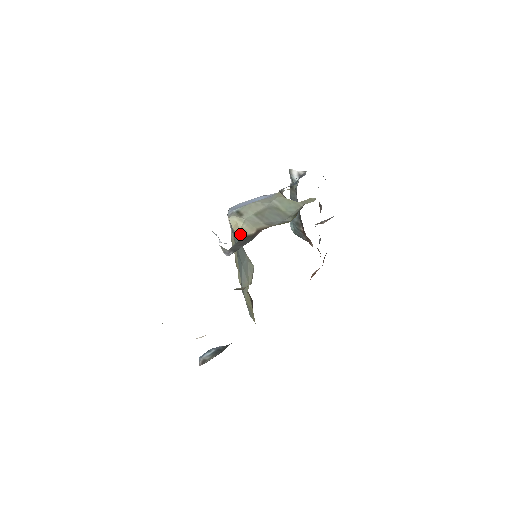
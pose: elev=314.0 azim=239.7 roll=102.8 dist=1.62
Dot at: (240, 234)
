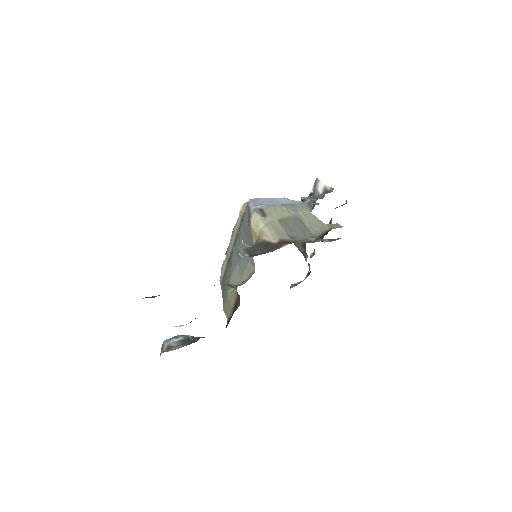
Dot at: (258, 236)
